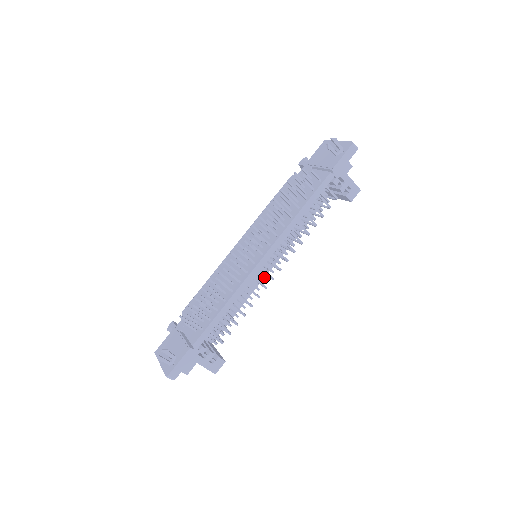
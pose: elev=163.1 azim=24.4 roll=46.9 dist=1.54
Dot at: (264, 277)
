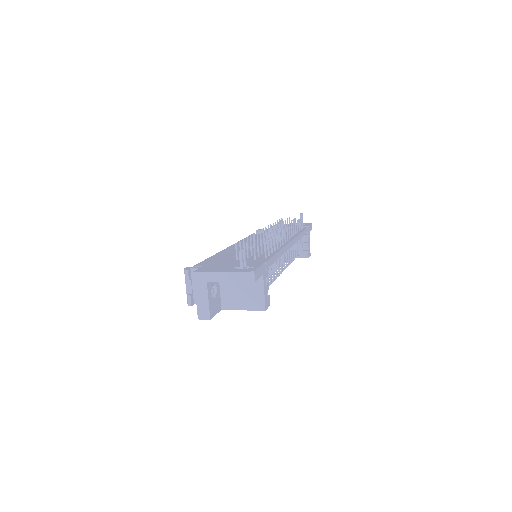
Dot at: occluded
